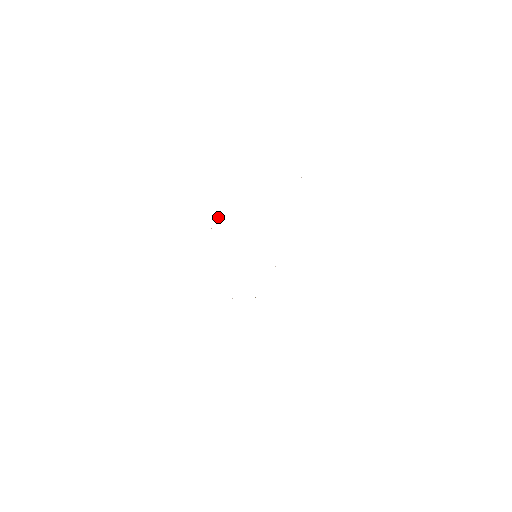
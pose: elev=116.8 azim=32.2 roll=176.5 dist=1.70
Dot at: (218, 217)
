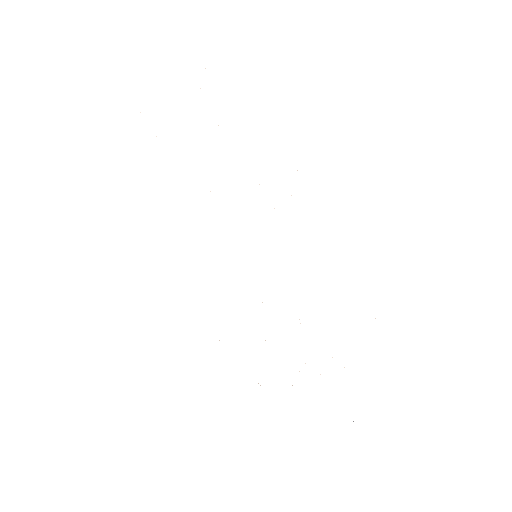
Dot at: occluded
